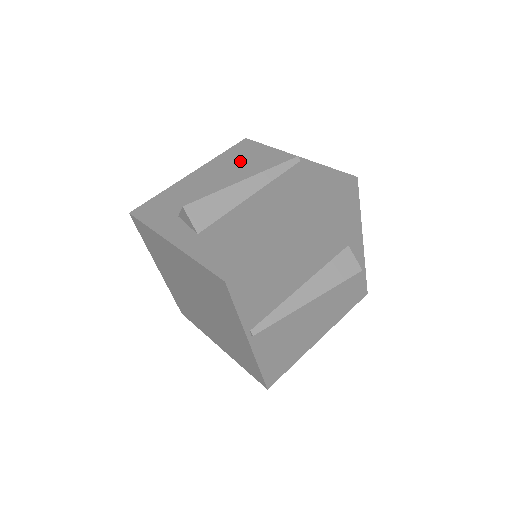
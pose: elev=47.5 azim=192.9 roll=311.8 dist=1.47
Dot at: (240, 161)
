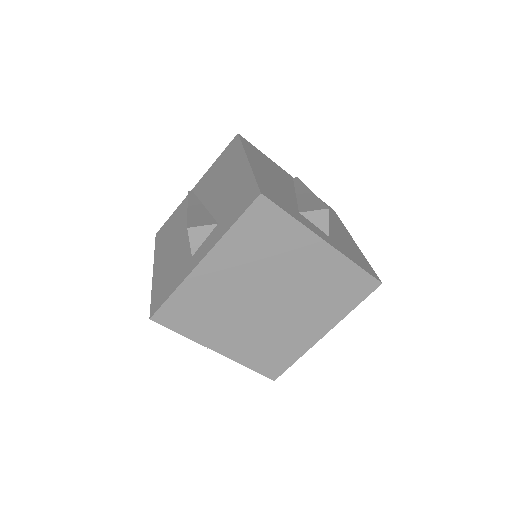
Dot at: (266, 162)
